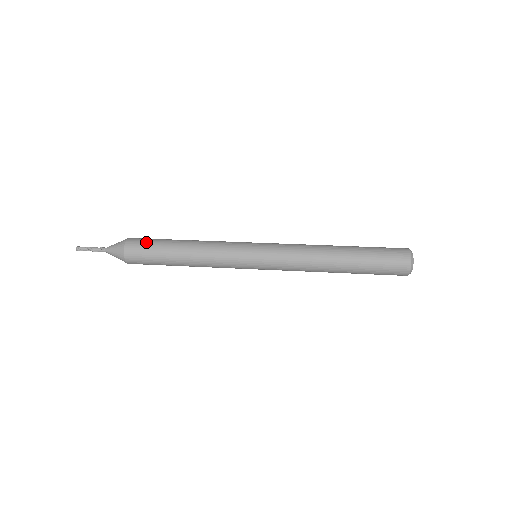
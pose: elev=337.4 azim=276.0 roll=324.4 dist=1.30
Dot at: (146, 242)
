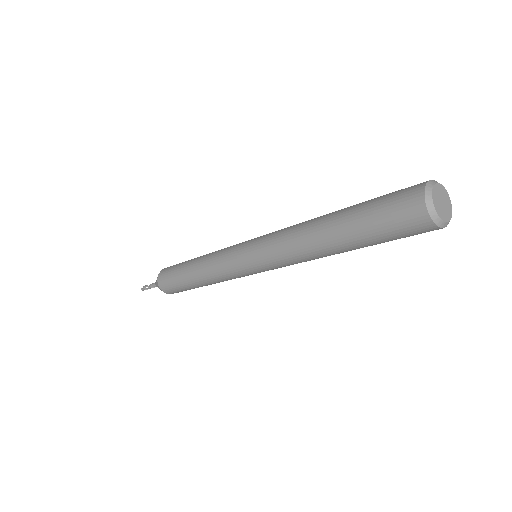
Dot at: occluded
